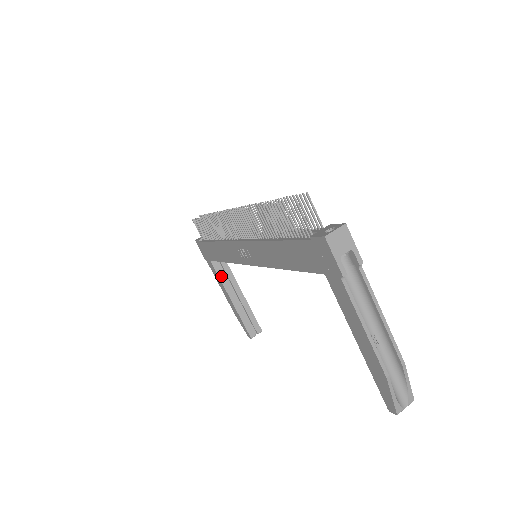
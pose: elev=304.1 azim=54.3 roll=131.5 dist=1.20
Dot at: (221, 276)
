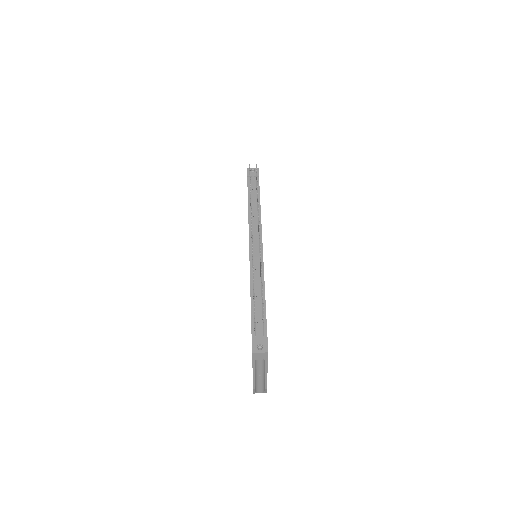
Dot at: occluded
